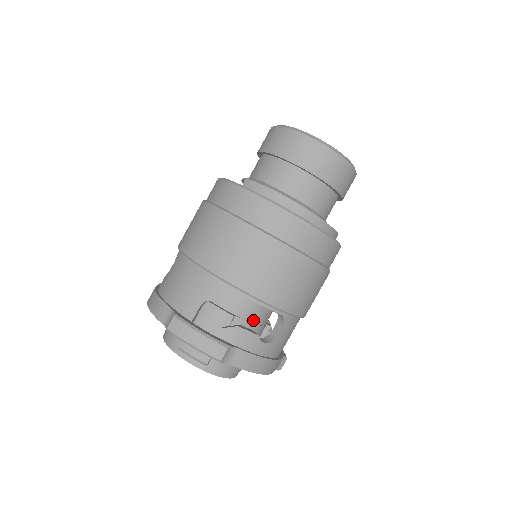
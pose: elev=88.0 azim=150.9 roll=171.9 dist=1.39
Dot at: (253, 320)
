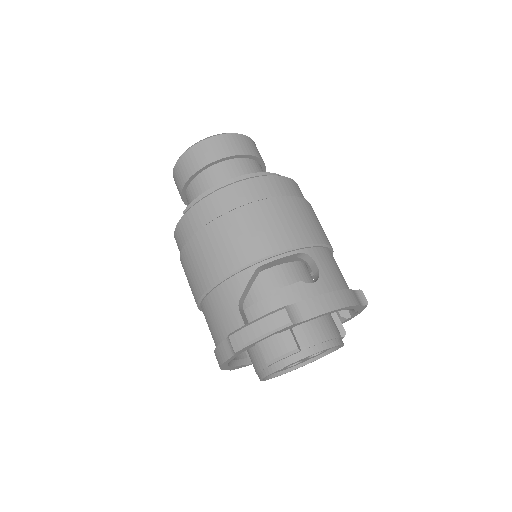
Dot at: occluded
